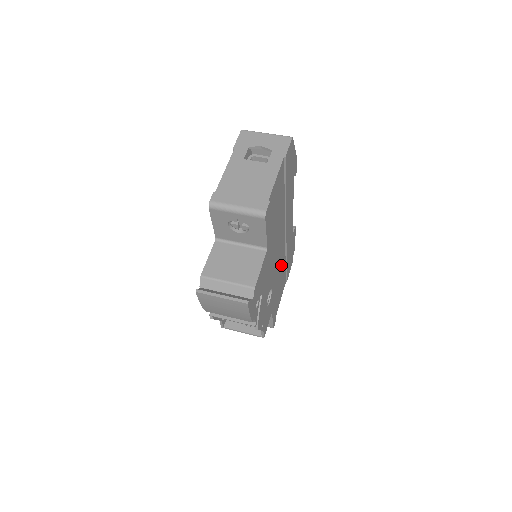
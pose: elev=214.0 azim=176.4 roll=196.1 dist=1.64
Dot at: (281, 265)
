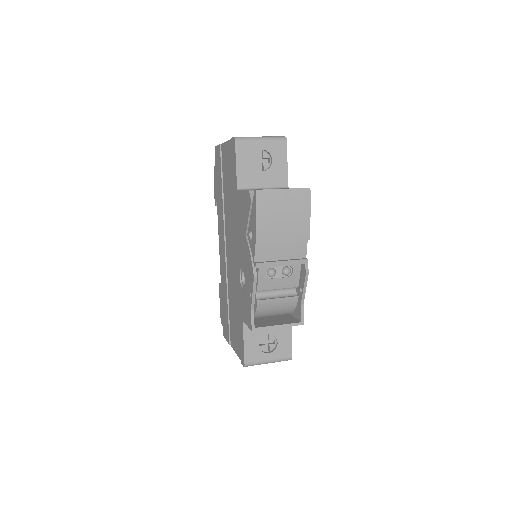
Dot at: occluded
